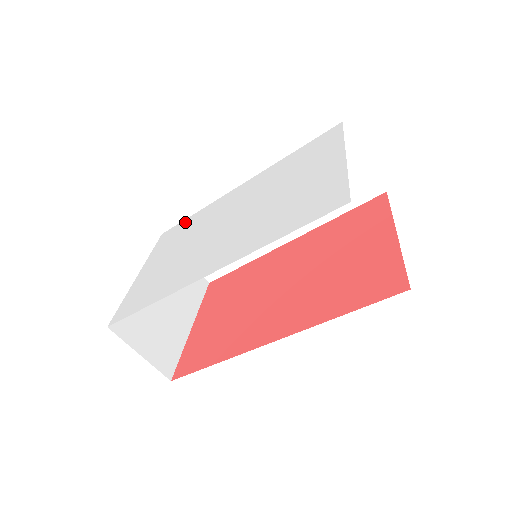
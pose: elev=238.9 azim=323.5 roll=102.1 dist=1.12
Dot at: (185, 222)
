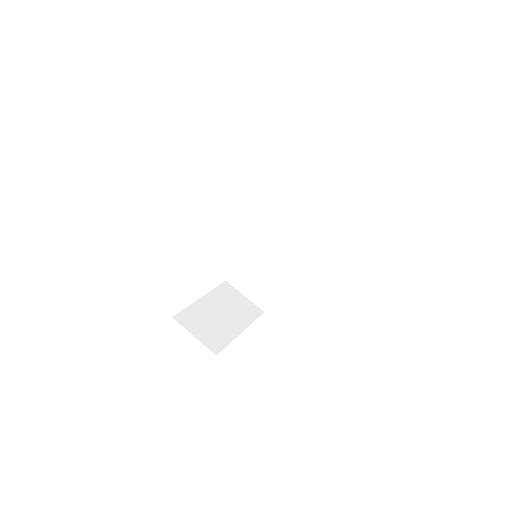
Dot at: occluded
